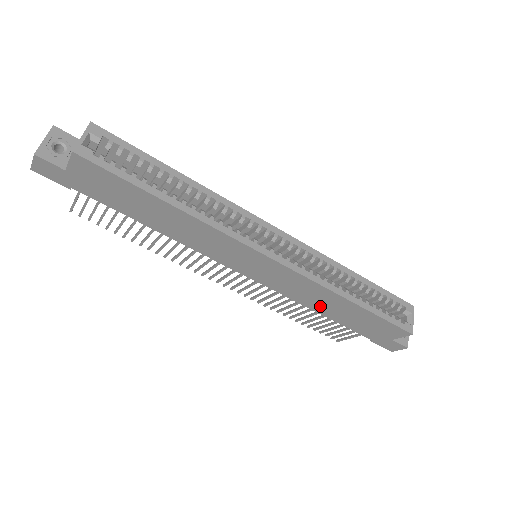
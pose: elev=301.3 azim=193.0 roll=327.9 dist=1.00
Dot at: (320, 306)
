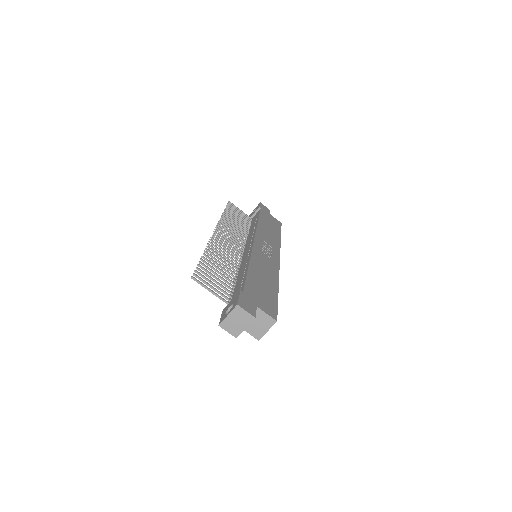
Dot at: occluded
